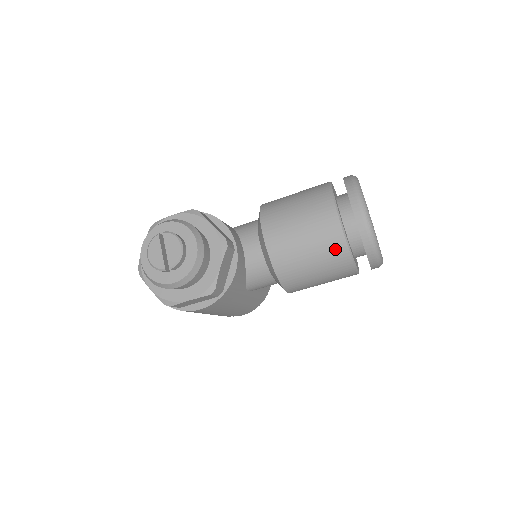
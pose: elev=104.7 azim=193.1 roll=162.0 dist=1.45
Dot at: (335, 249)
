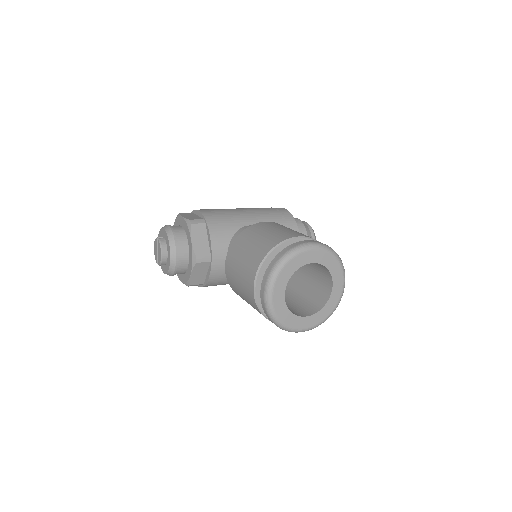
Dot at: (254, 307)
